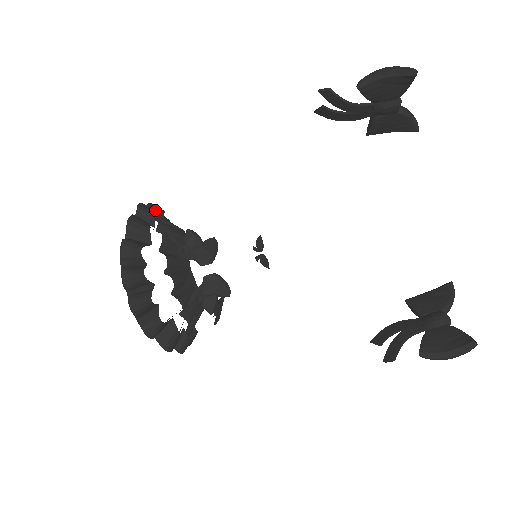
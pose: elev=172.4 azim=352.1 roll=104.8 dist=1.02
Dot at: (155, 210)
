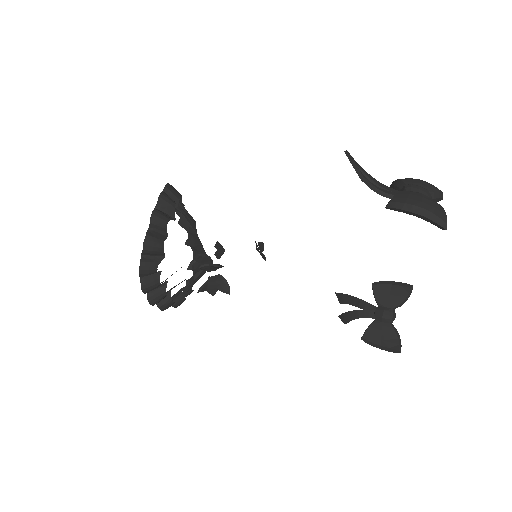
Dot at: (166, 207)
